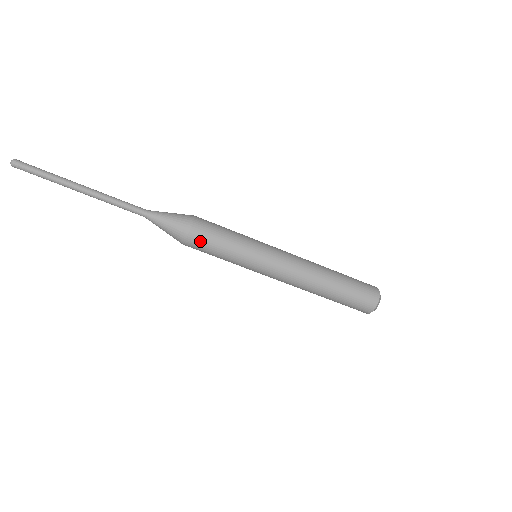
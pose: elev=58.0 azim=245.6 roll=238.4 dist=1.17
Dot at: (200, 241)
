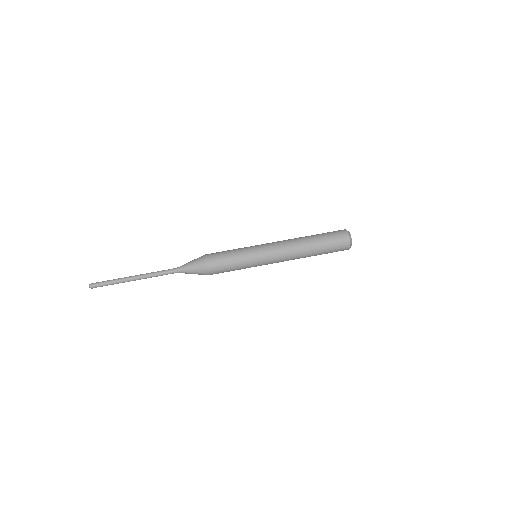
Dot at: (215, 259)
